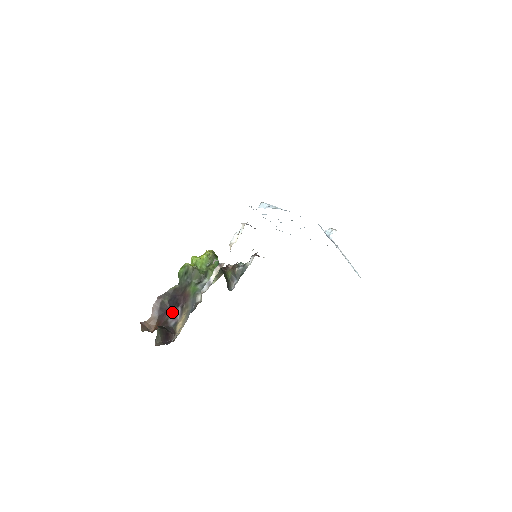
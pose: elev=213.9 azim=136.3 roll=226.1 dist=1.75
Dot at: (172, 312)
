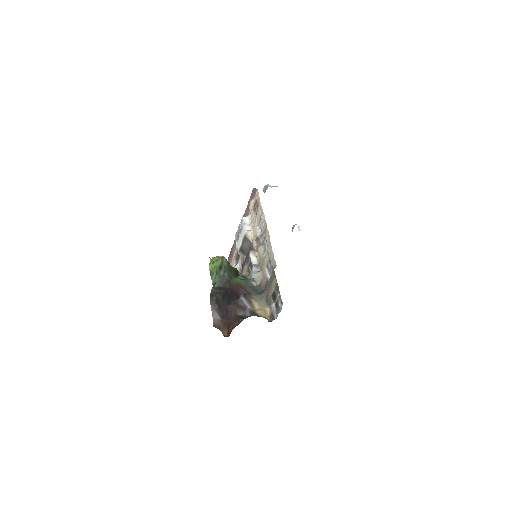
Dot at: (236, 306)
